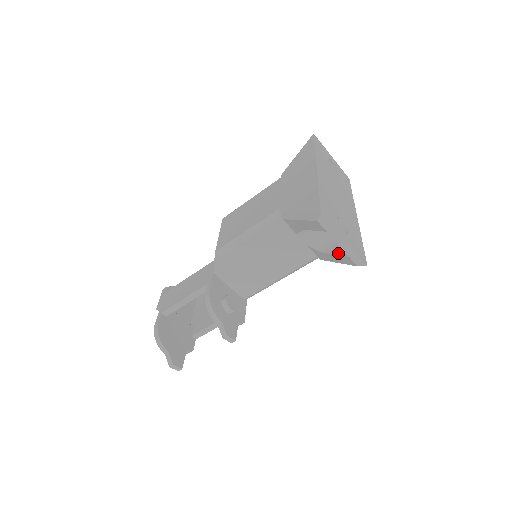
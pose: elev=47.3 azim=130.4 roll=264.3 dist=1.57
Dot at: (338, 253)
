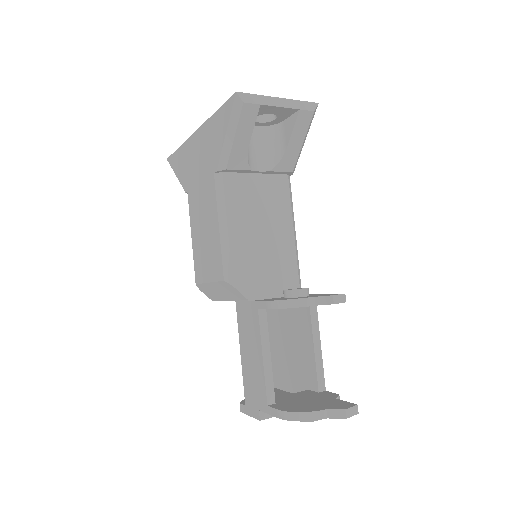
Dot at: (291, 128)
